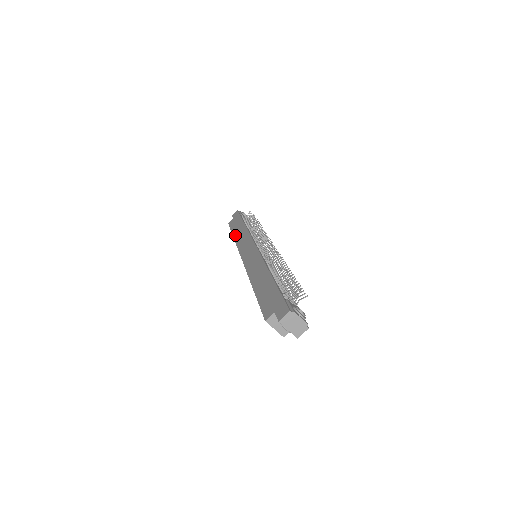
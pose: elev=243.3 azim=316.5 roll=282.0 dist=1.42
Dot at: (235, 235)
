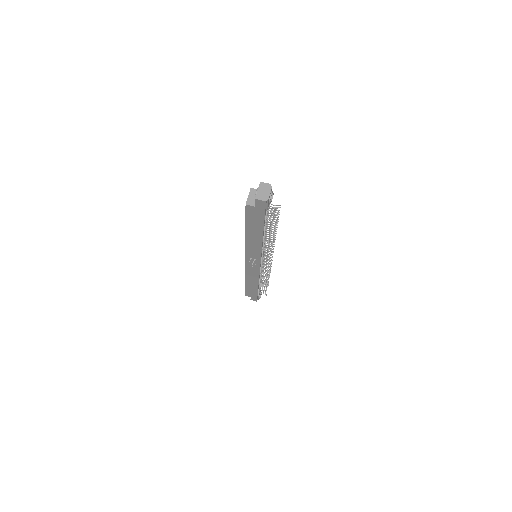
Dot at: occluded
